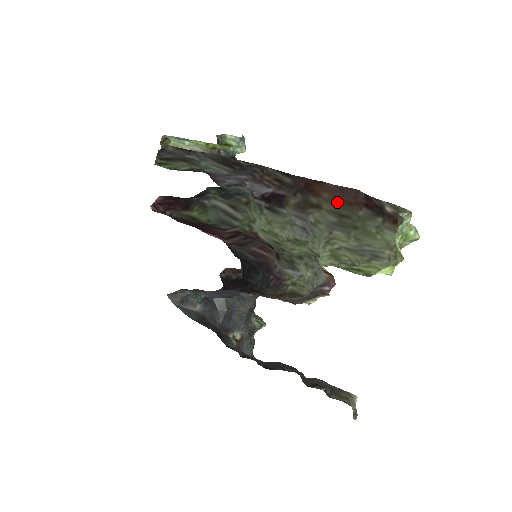
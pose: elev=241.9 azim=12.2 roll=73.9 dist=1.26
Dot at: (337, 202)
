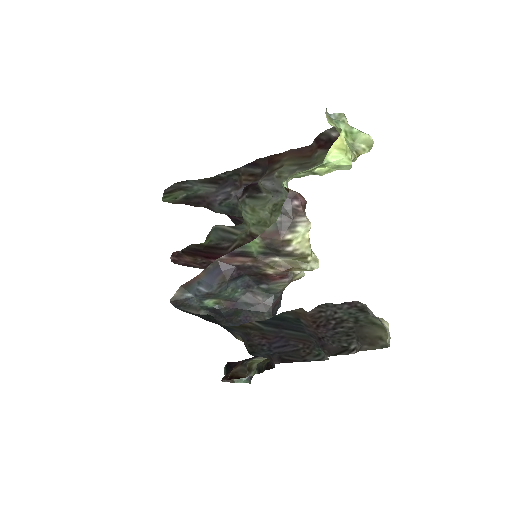
Dot at: (296, 159)
